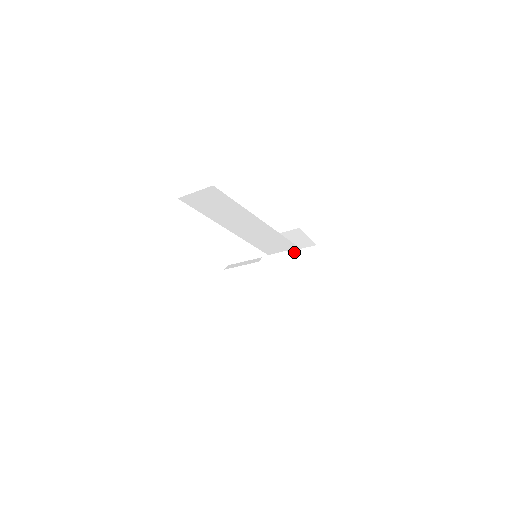
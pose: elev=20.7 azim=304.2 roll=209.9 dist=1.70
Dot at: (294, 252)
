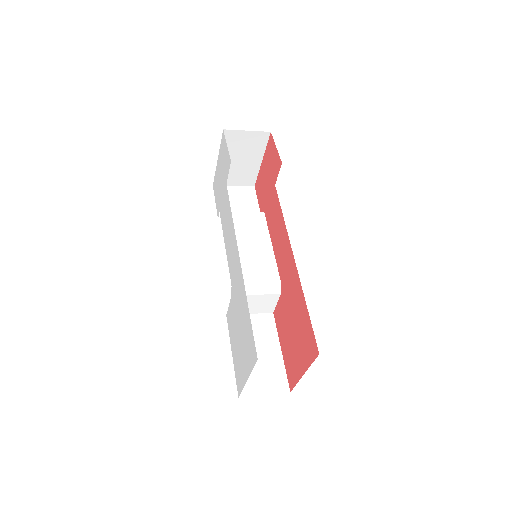
Dot at: (235, 133)
